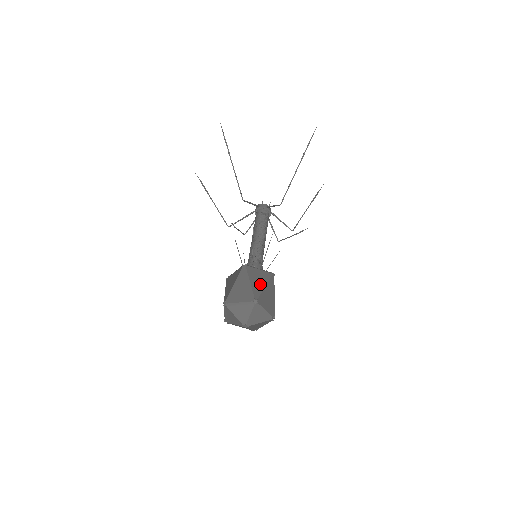
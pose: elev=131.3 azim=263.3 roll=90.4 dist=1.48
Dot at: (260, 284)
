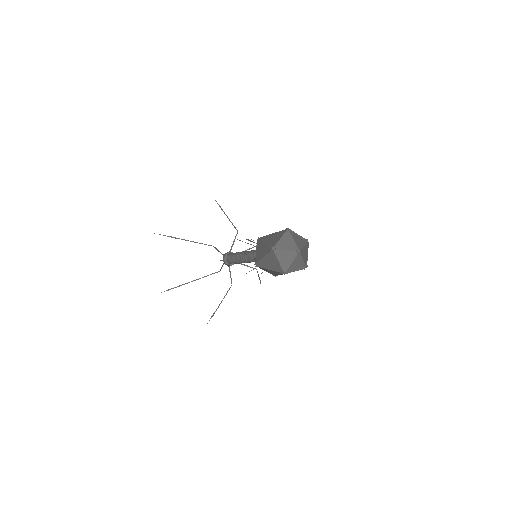
Dot at: occluded
